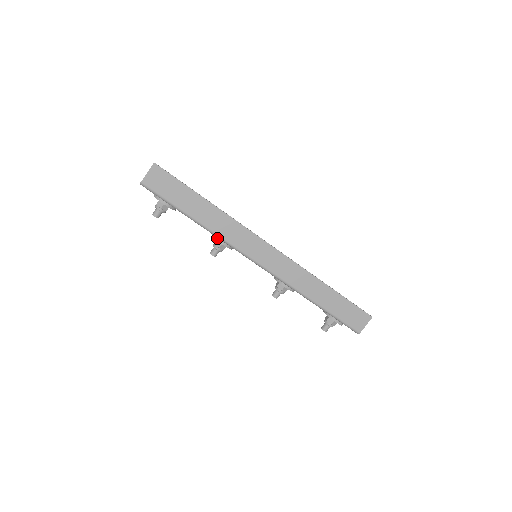
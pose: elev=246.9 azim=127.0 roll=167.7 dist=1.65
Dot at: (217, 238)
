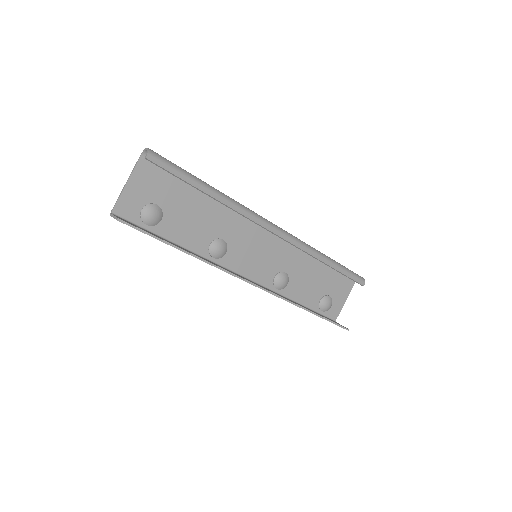
Dot at: (203, 254)
